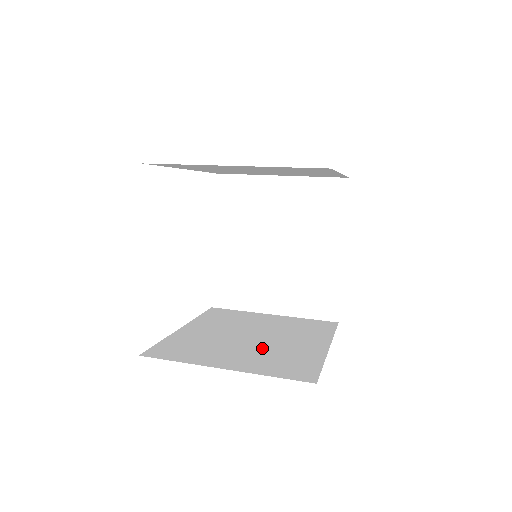
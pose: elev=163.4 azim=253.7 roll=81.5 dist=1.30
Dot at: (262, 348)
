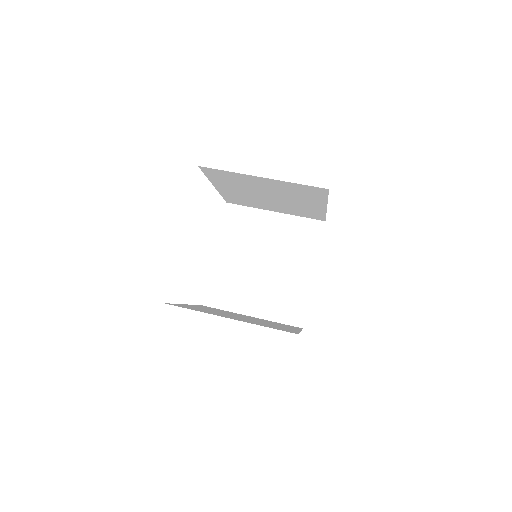
Dot at: occluded
